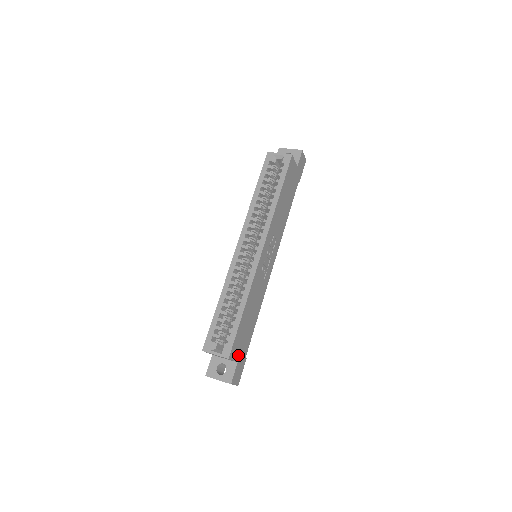
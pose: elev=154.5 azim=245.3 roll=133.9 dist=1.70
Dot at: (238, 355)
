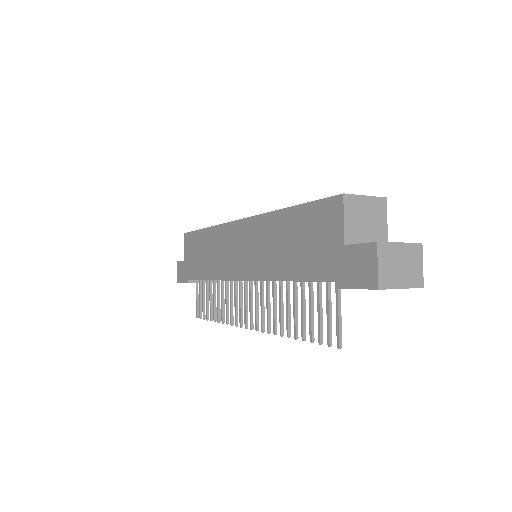
Dot at: occluded
